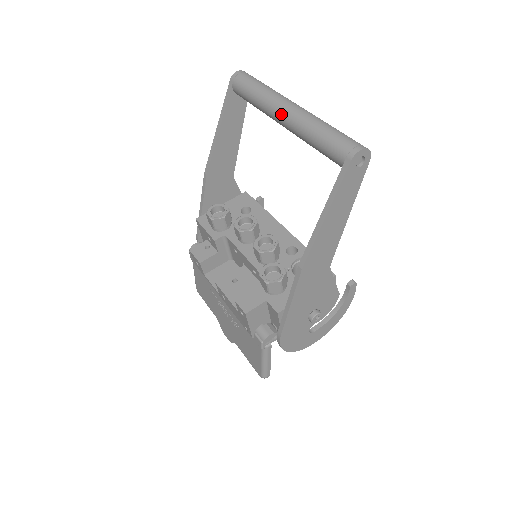
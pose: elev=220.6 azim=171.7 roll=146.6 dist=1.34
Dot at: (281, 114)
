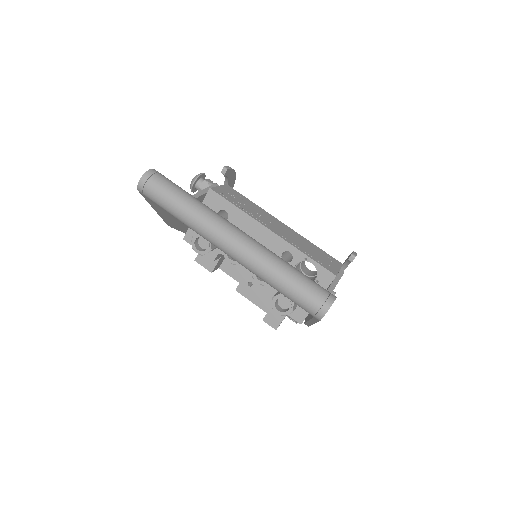
Dot at: occluded
